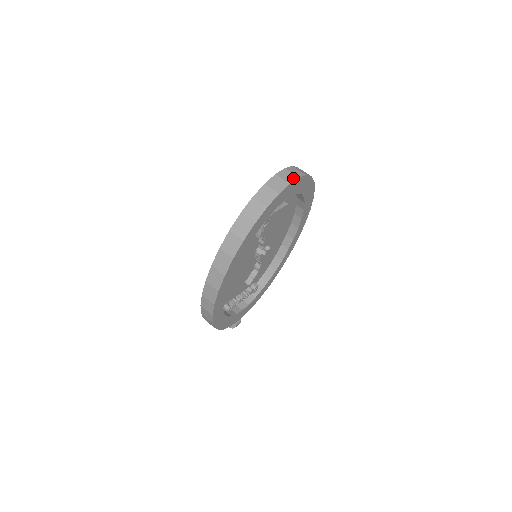
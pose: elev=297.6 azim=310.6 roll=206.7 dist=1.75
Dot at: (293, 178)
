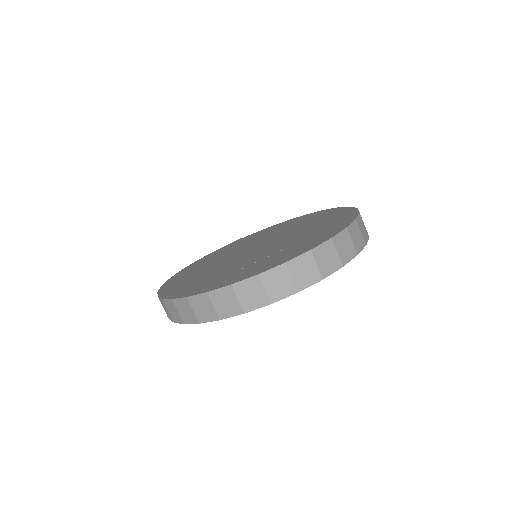
Dot at: (286, 292)
